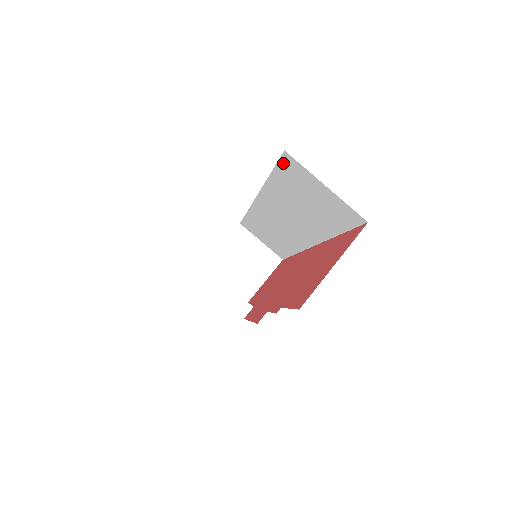
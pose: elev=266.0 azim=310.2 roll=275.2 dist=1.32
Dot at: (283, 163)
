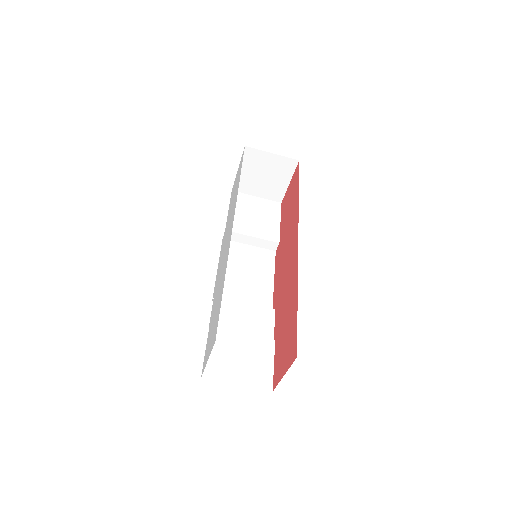
Dot at: occluded
